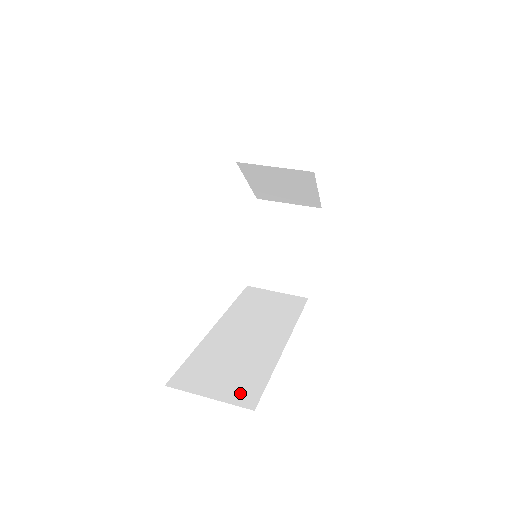
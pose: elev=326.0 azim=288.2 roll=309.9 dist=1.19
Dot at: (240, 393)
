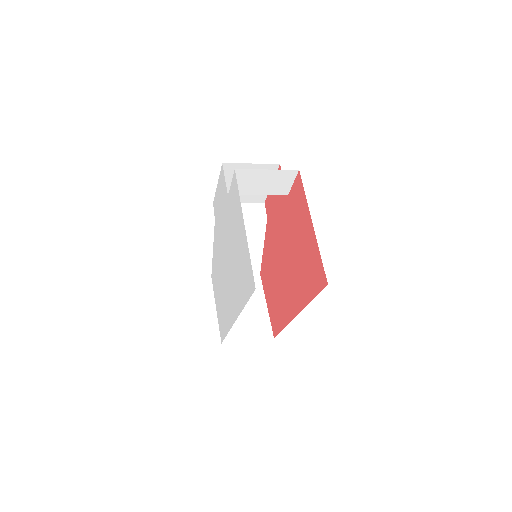
Dot at: occluded
